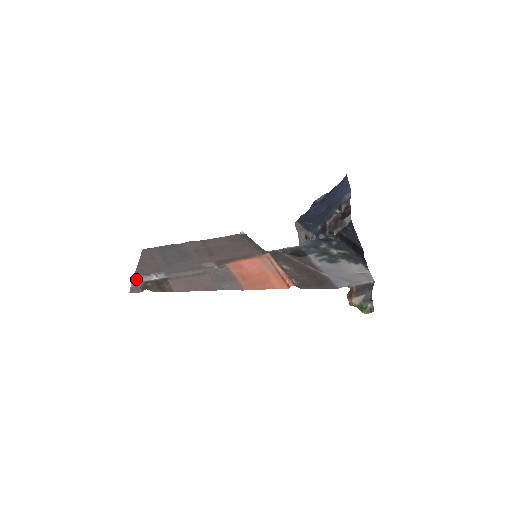
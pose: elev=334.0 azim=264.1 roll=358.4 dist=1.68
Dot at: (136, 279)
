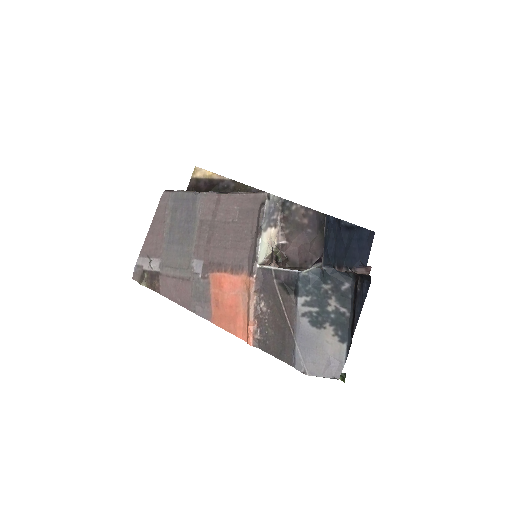
Dot at: (139, 261)
